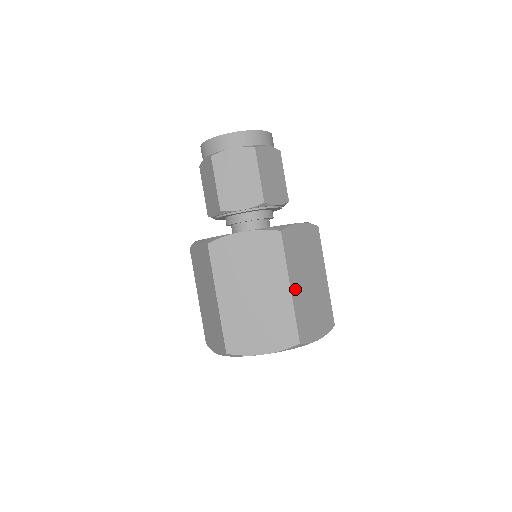
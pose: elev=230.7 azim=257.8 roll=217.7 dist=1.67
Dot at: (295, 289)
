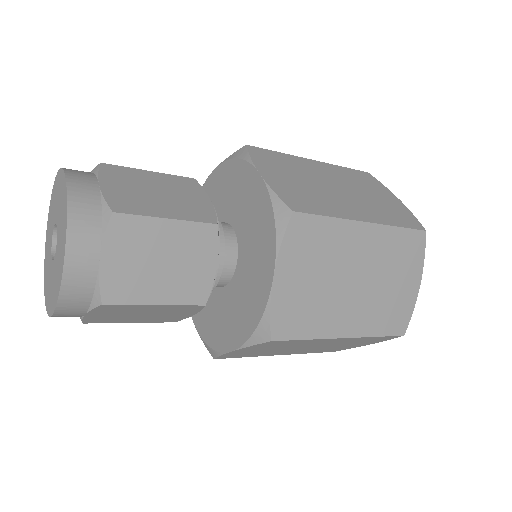
Dot at: (350, 326)
